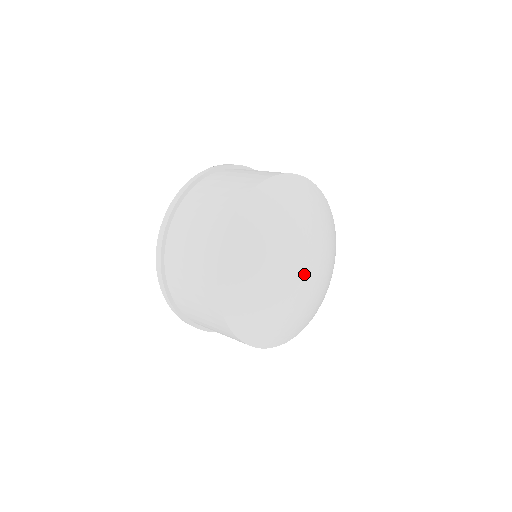
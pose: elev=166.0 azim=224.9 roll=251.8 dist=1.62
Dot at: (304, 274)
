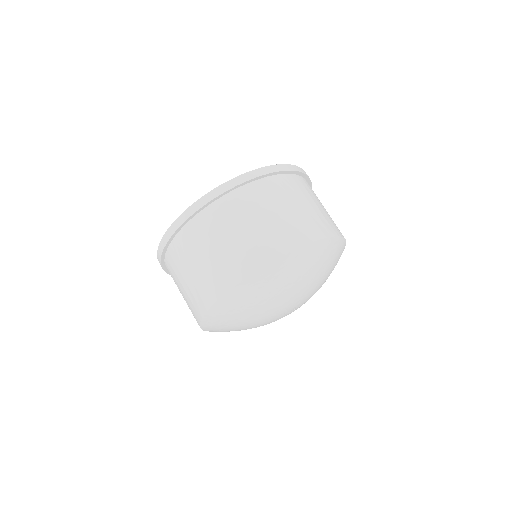
Dot at: (285, 315)
